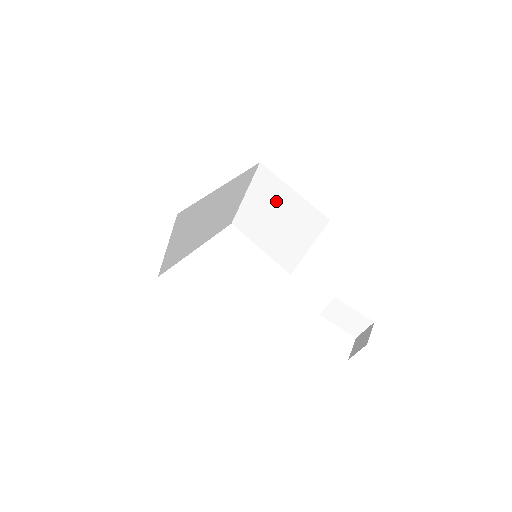
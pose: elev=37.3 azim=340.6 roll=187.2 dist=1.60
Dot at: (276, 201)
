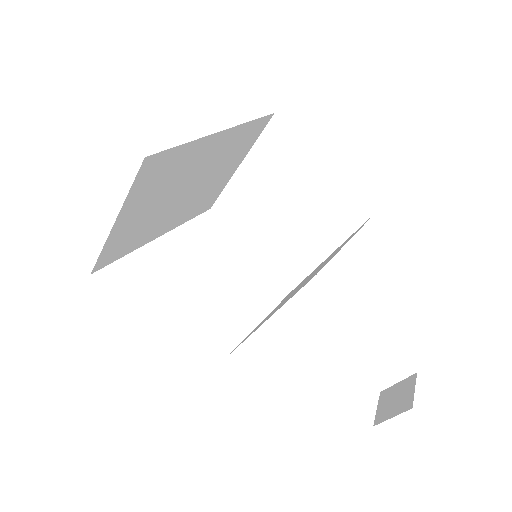
Dot at: (290, 177)
